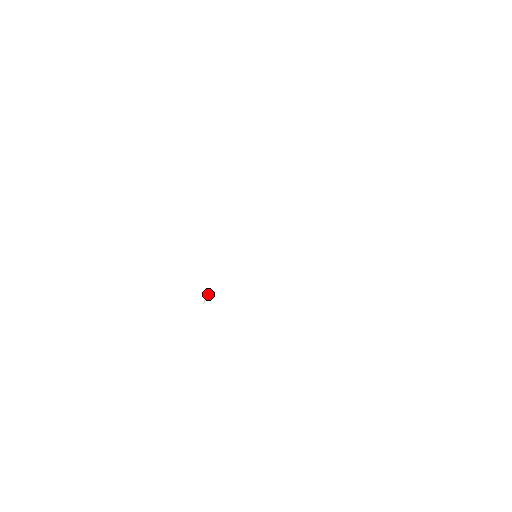
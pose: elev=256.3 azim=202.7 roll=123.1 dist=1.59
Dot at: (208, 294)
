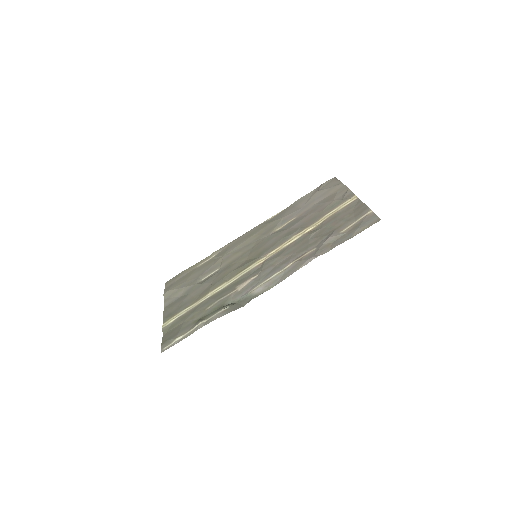
Dot at: (232, 305)
